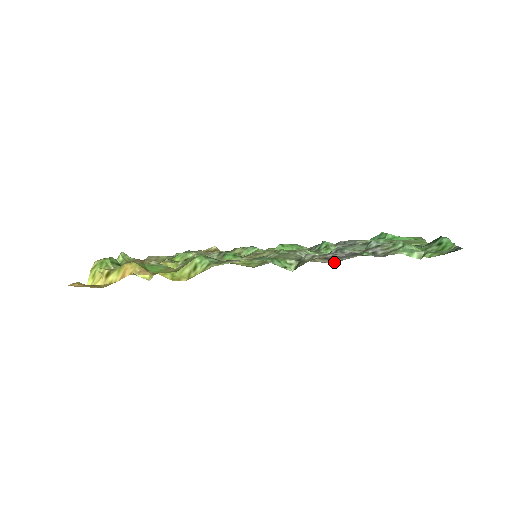
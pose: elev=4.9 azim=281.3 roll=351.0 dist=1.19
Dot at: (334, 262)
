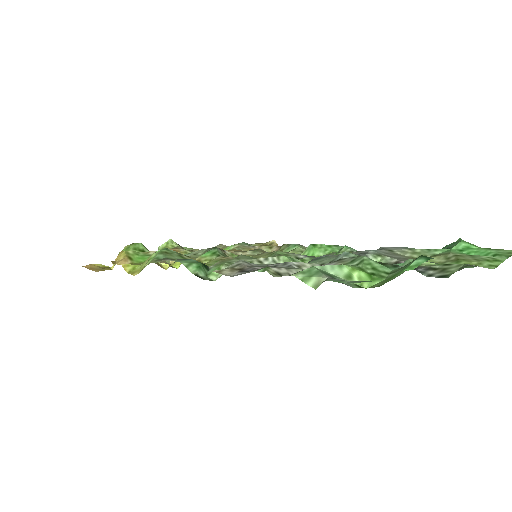
Dot at: (232, 276)
